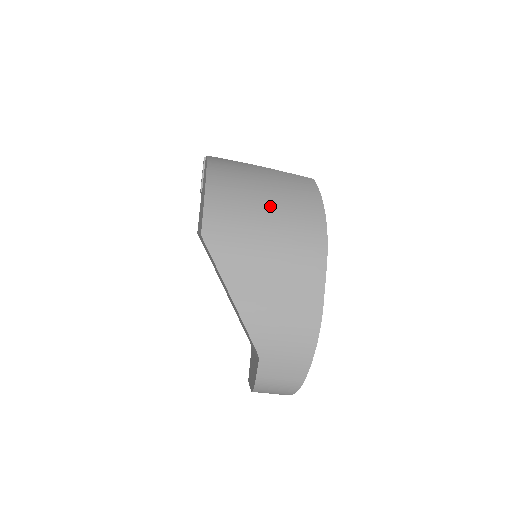
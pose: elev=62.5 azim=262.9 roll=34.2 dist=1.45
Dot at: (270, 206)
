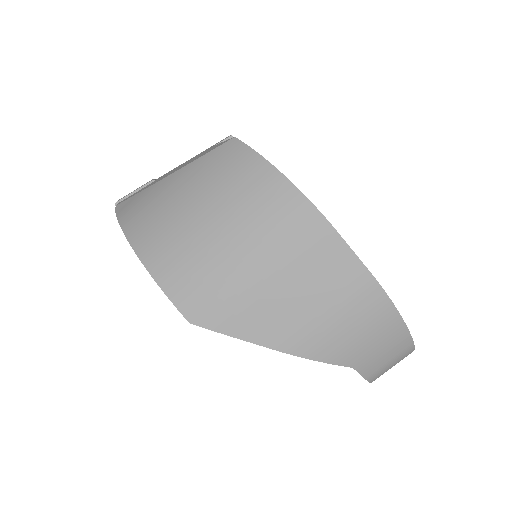
Dot at: (222, 224)
